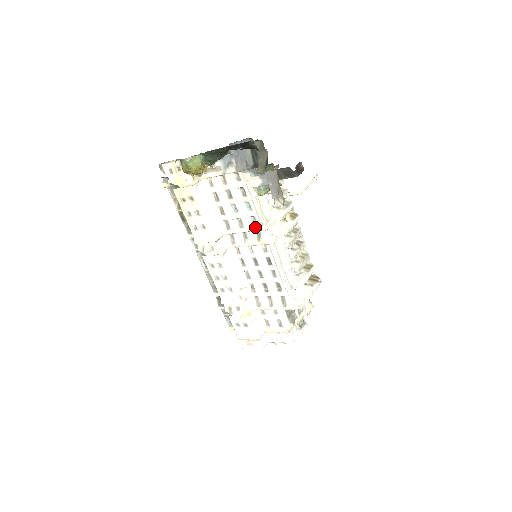
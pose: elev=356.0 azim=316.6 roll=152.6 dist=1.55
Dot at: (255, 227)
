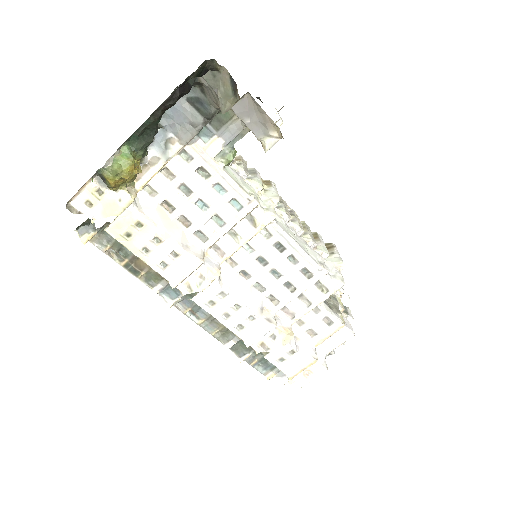
Dot at: (241, 212)
